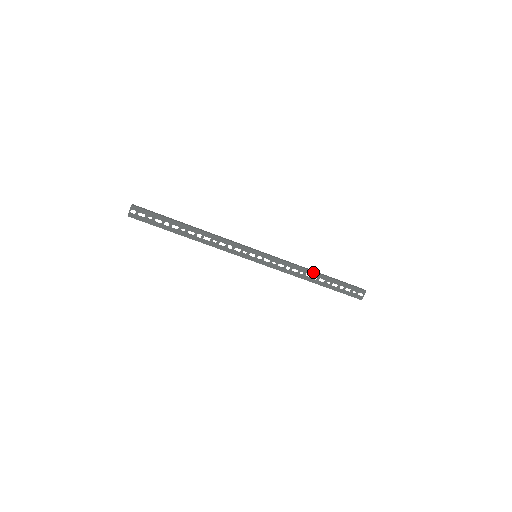
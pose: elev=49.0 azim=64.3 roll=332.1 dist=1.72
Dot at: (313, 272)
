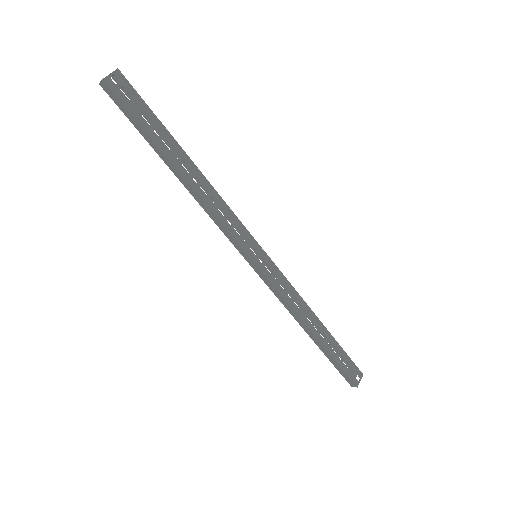
Dot at: (316, 316)
